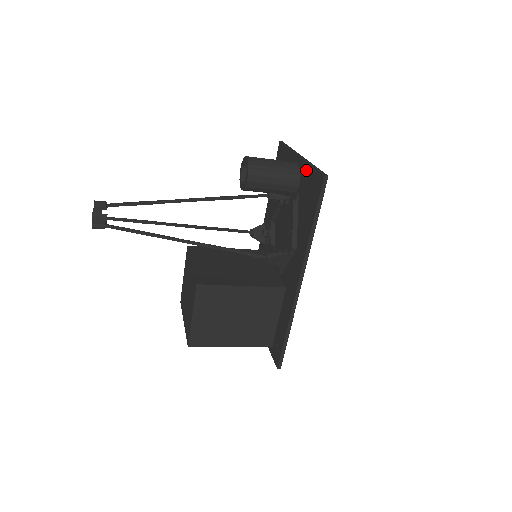
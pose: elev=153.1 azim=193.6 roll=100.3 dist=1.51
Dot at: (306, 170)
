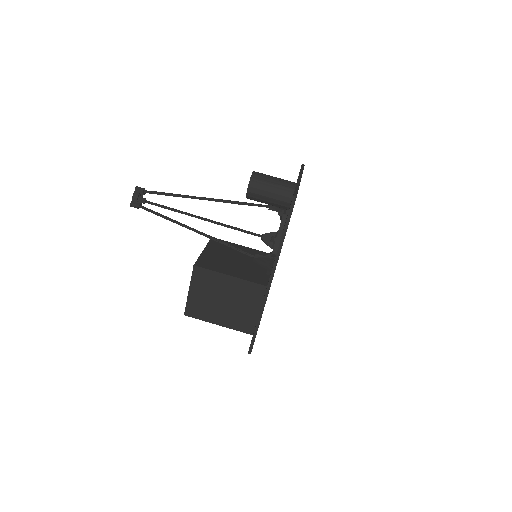
Dot at: occluded
